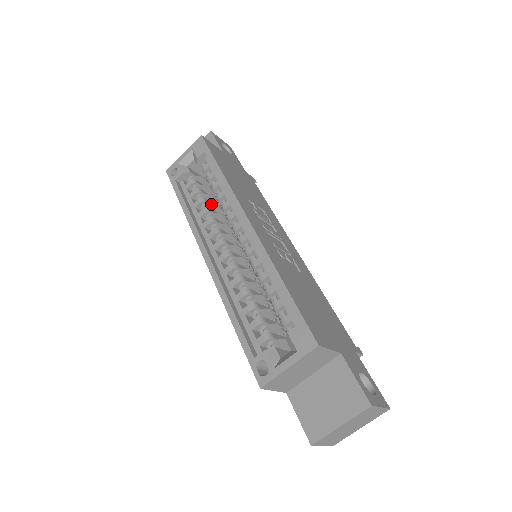
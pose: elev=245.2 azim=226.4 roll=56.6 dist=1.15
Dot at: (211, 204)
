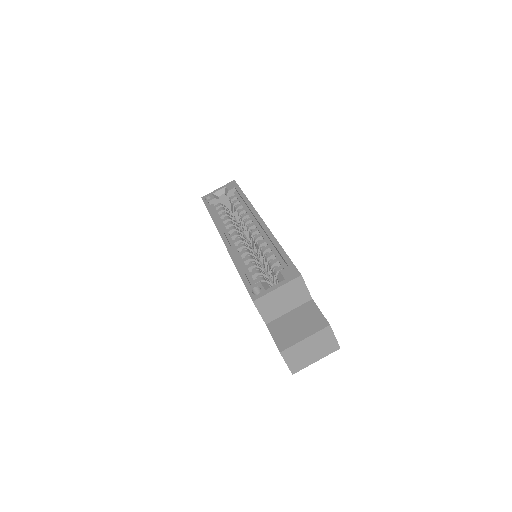
Dot at: (231, 218)
